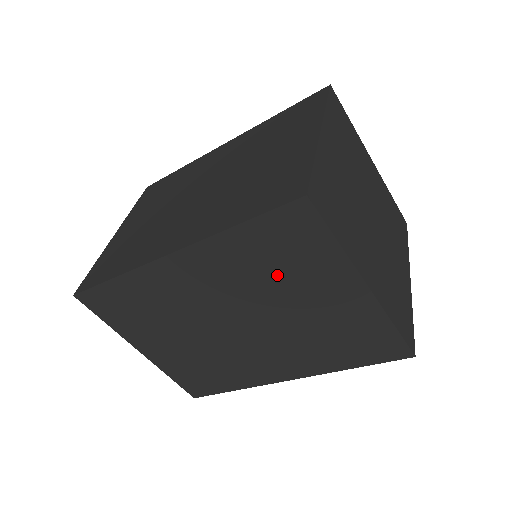
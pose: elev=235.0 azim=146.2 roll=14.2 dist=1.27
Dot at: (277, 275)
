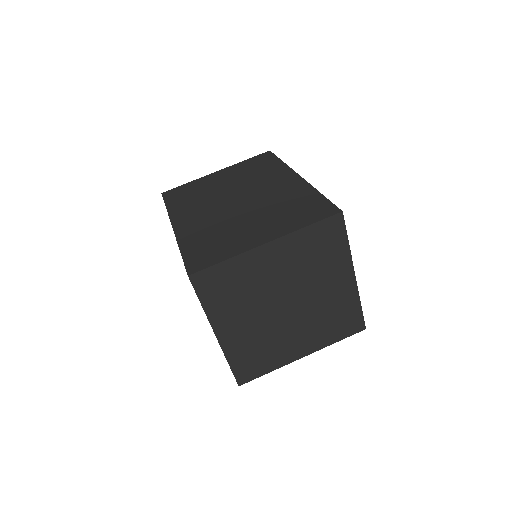
Dot at: occluded
